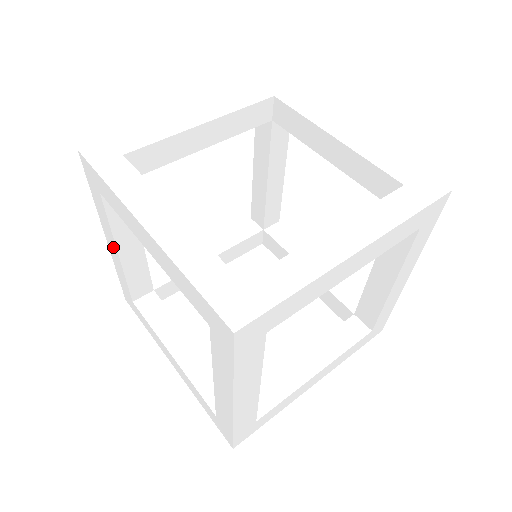
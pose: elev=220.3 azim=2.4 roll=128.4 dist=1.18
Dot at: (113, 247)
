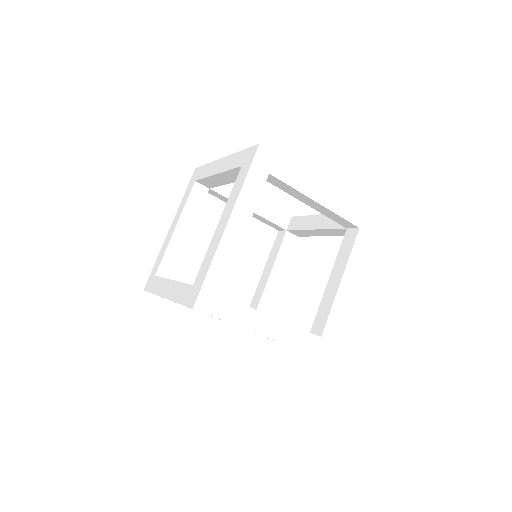
Dot at: occluded
